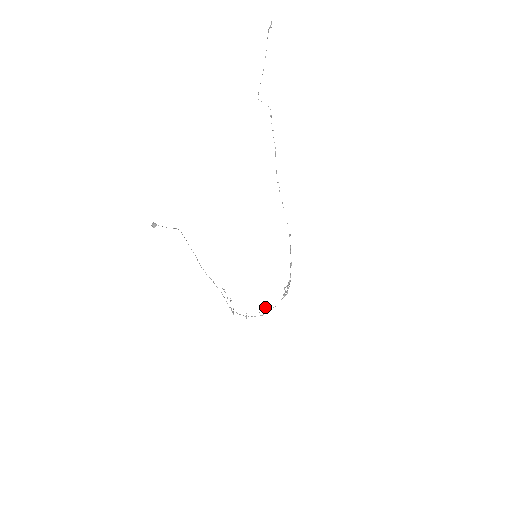
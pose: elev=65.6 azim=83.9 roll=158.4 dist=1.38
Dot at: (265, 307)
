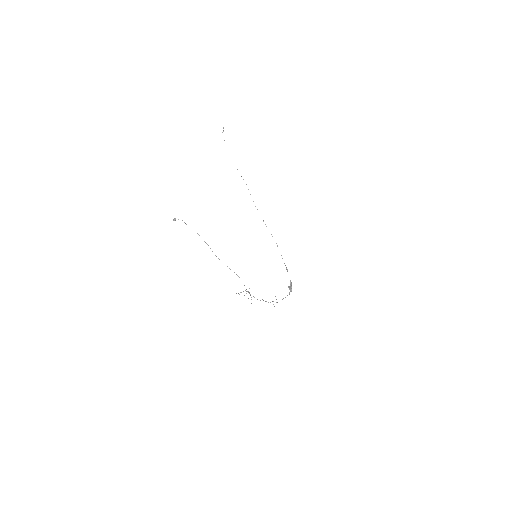
Dot at: occluded
